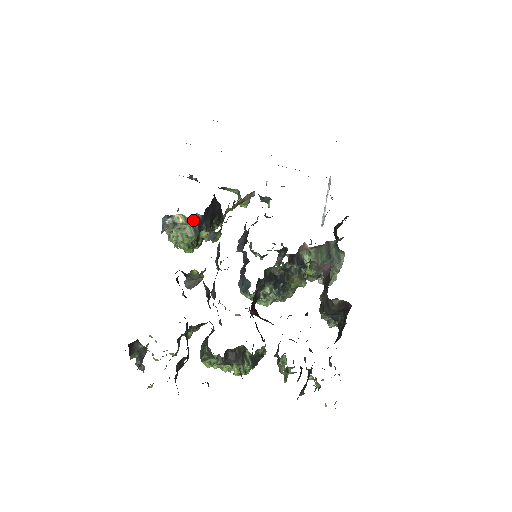
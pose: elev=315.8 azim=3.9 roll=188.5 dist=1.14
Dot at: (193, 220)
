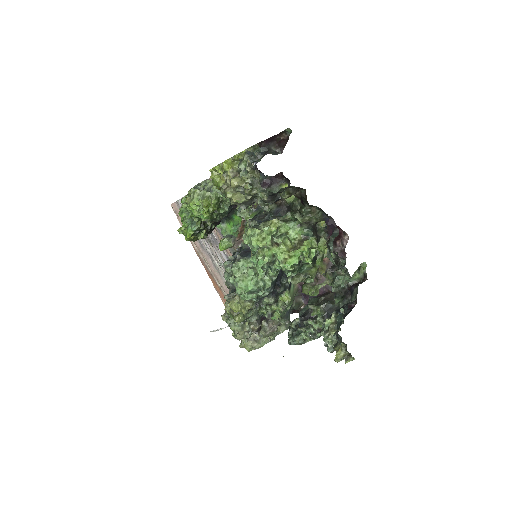
Dot at: occluded
